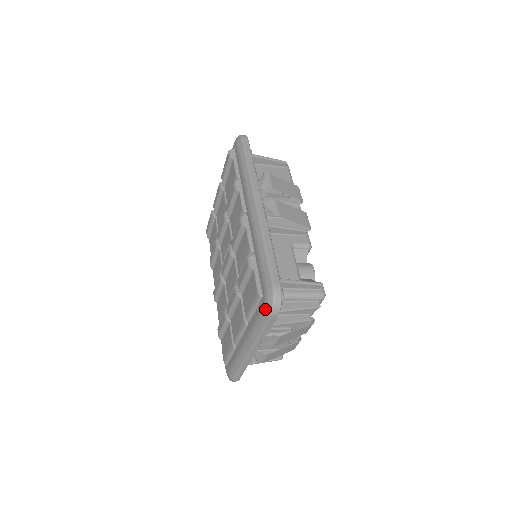
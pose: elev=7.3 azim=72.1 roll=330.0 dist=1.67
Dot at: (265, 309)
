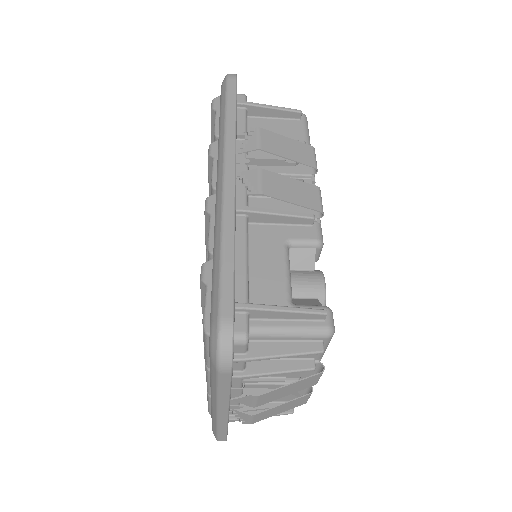
Dot at: (210, 358)
